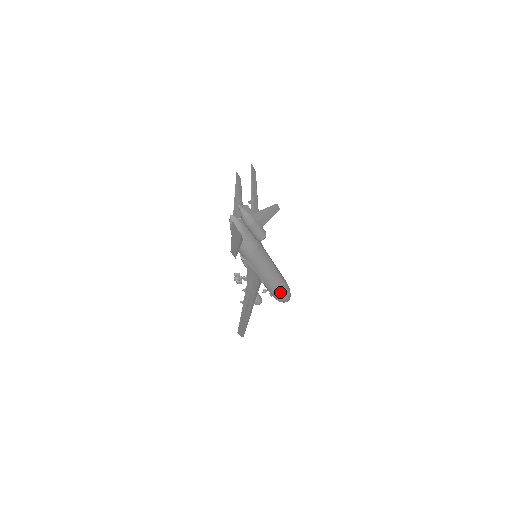
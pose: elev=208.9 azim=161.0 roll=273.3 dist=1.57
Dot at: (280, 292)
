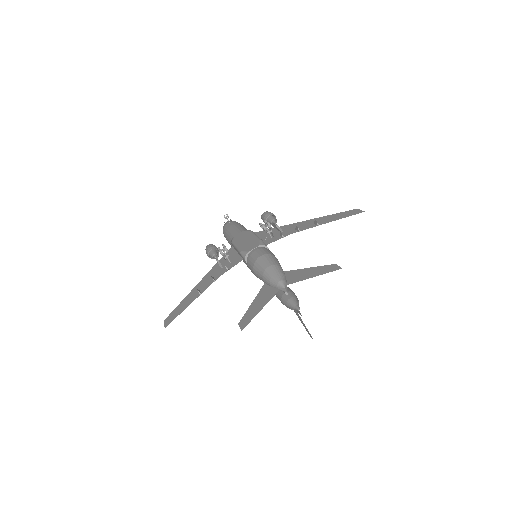
Dot at: occluded
